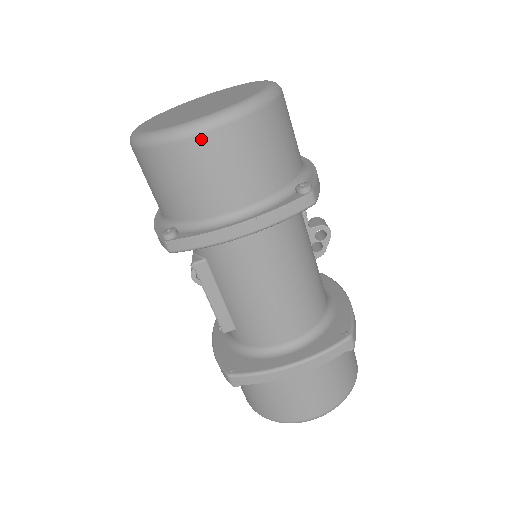
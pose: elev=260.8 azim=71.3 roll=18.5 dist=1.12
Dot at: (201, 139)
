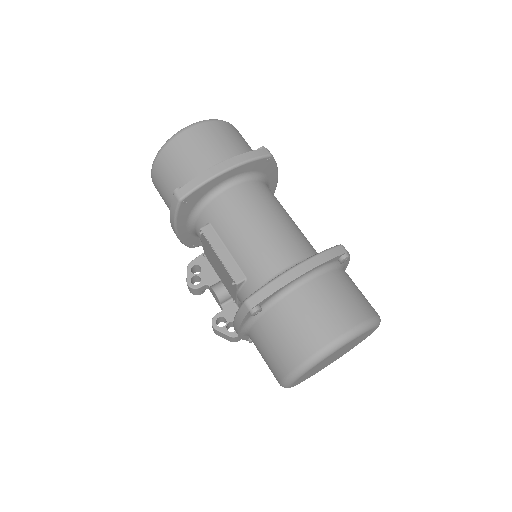
Dot at: (190, 130)
